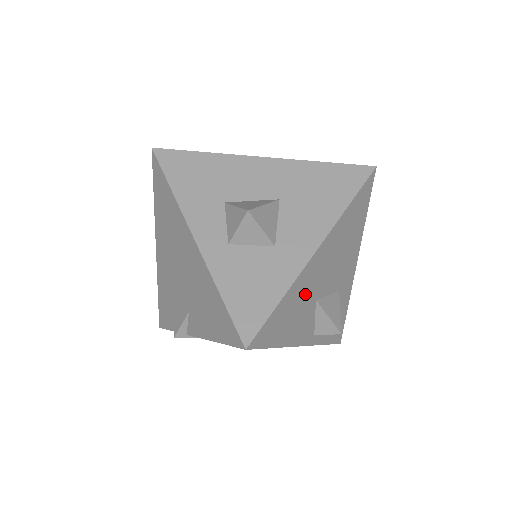
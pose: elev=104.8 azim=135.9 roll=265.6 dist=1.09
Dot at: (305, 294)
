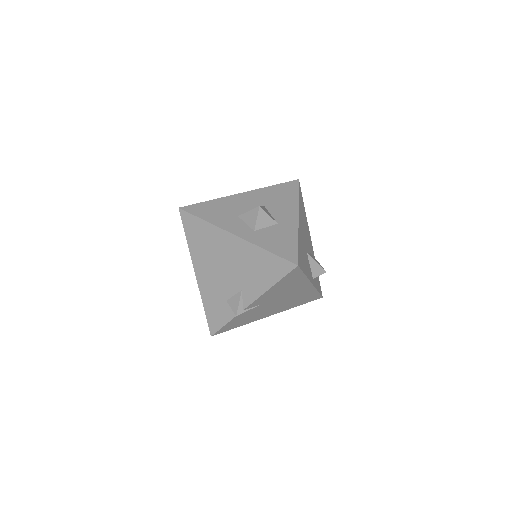
Dot at: (303, 245)
